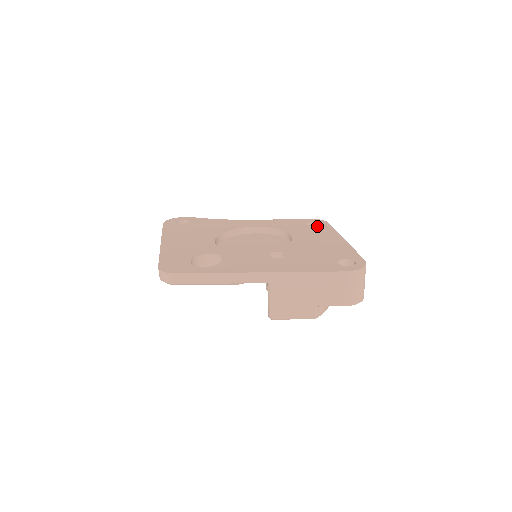
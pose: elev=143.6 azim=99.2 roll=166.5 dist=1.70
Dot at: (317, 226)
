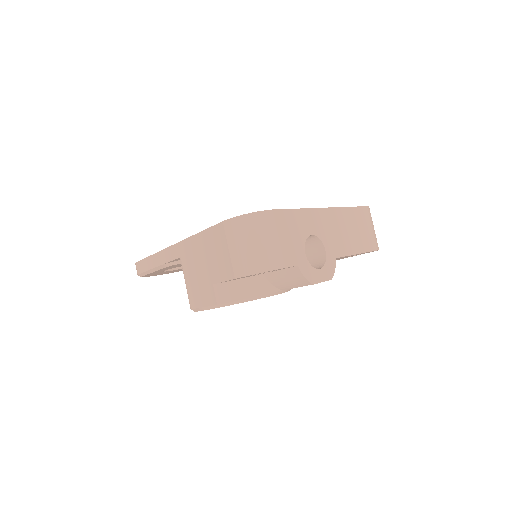
Dot at: occluded
